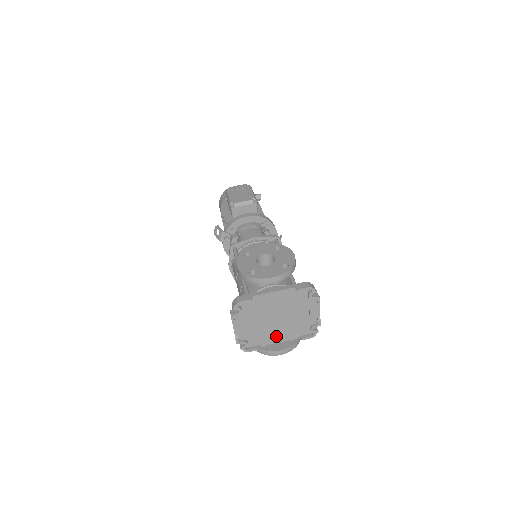
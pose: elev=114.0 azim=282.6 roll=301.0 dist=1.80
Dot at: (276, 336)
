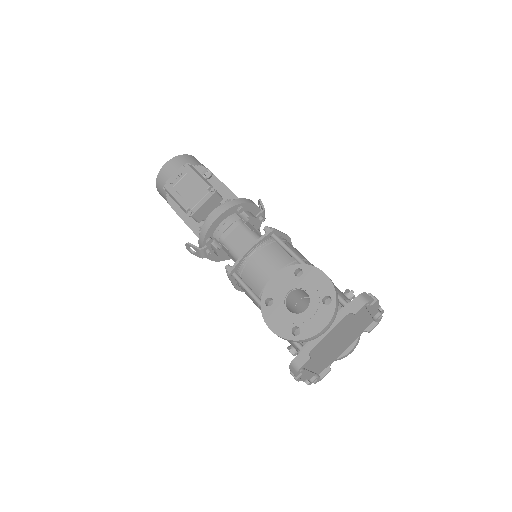
Dot at: (342, 348)
